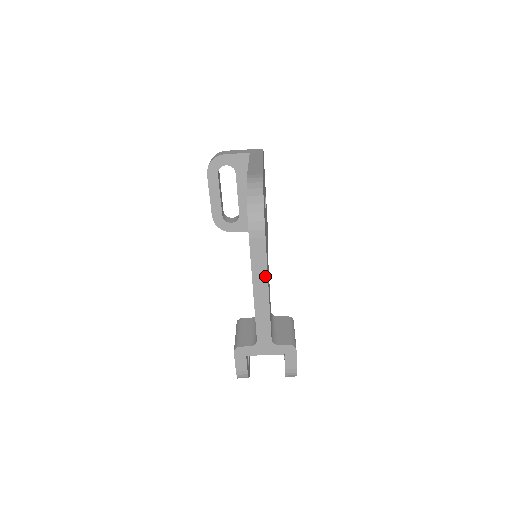
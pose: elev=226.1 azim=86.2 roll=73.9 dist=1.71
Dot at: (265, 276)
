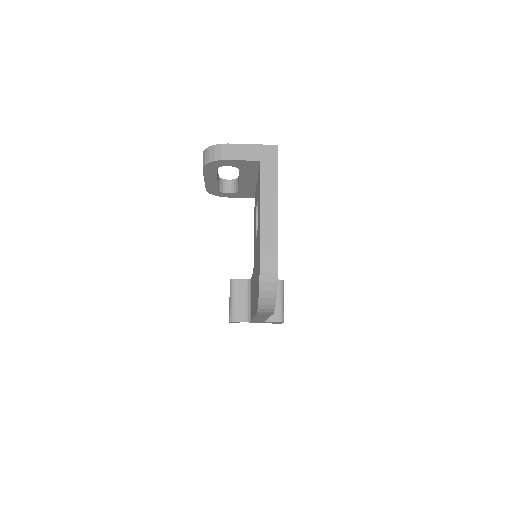
Dot at: occluded
